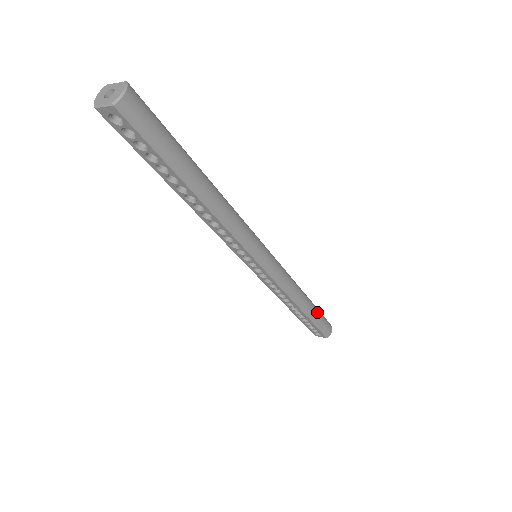
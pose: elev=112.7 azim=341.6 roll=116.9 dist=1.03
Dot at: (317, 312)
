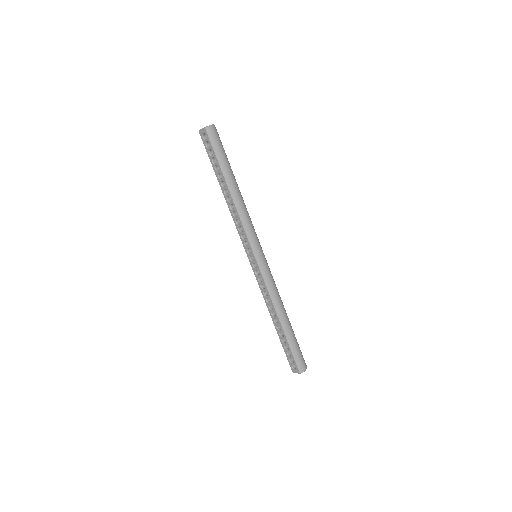
Dot at: (294, 337)
